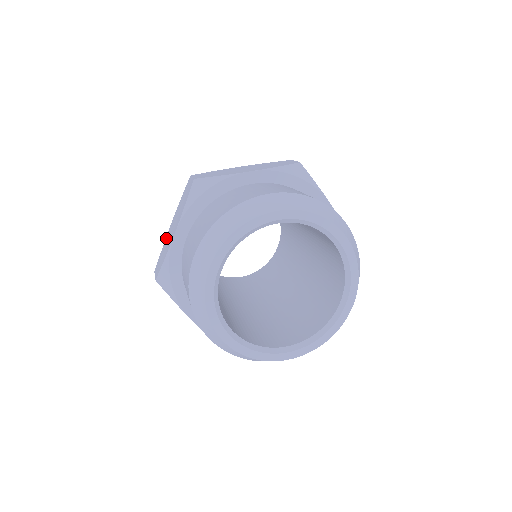
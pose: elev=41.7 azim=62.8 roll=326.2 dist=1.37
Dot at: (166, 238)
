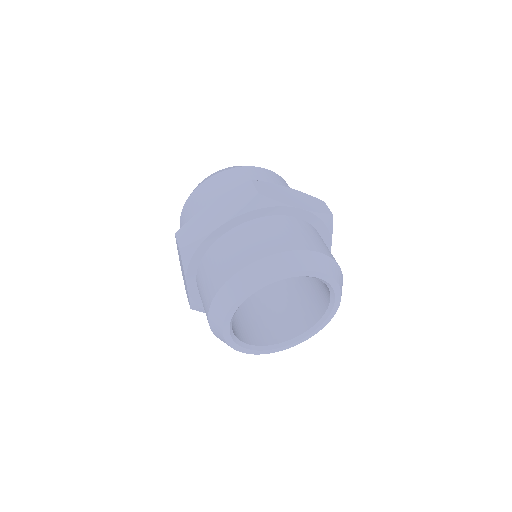
Dot at: (200, 214)
